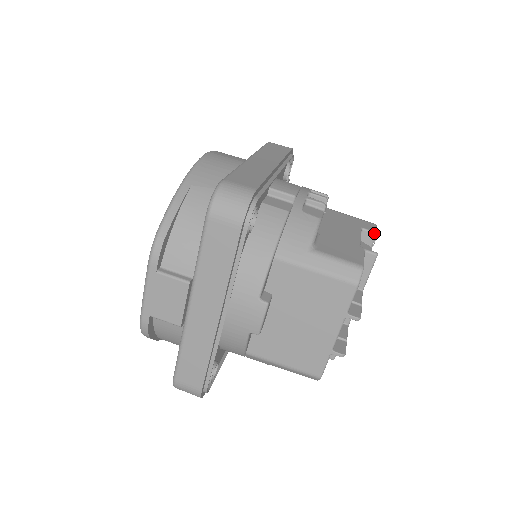
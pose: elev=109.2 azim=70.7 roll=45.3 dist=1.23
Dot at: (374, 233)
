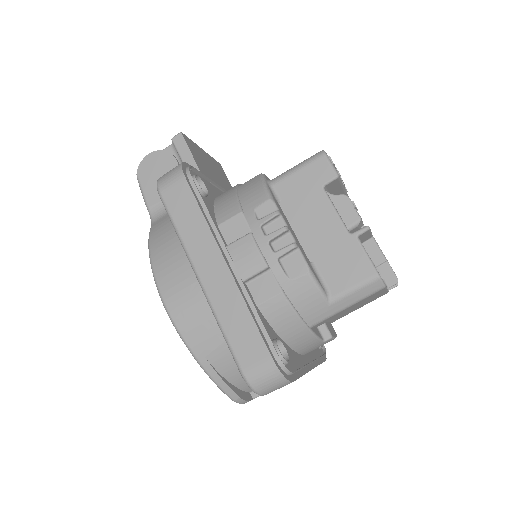
Dot at: (336, 179)
